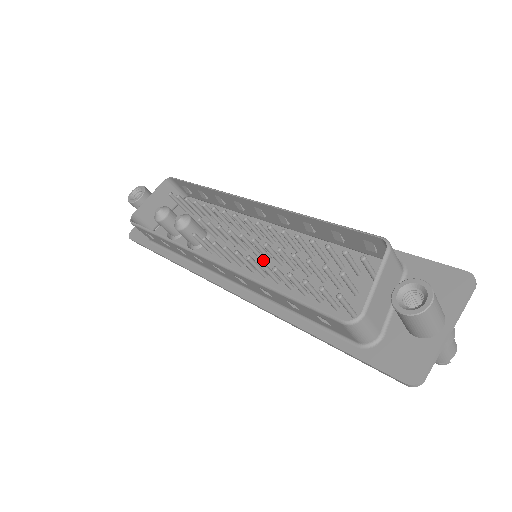
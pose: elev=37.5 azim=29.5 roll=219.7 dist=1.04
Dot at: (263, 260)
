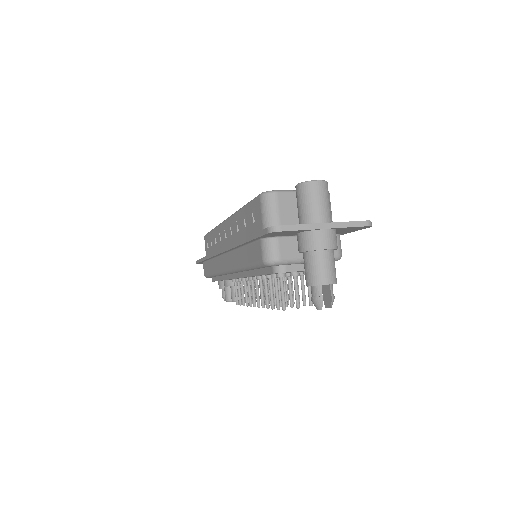
Dot at: occluded
